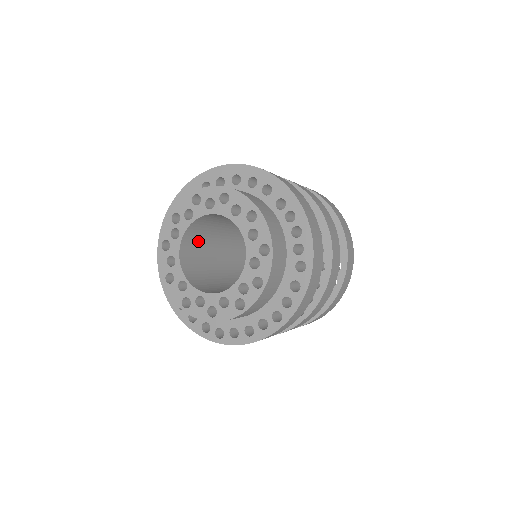
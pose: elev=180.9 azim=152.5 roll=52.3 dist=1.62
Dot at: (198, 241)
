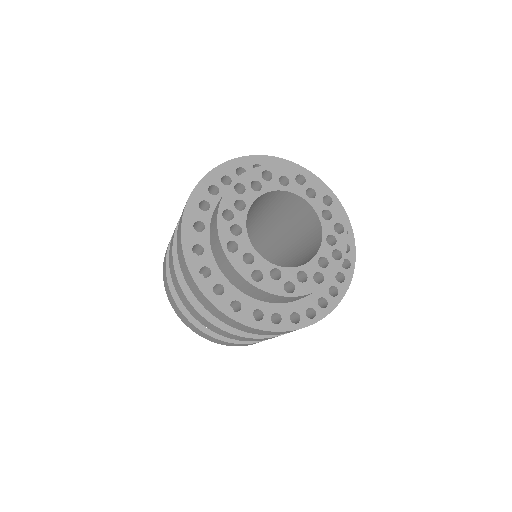
Dot at: occluded
